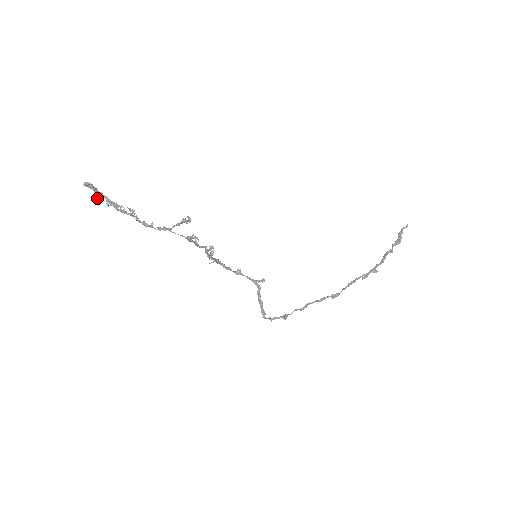
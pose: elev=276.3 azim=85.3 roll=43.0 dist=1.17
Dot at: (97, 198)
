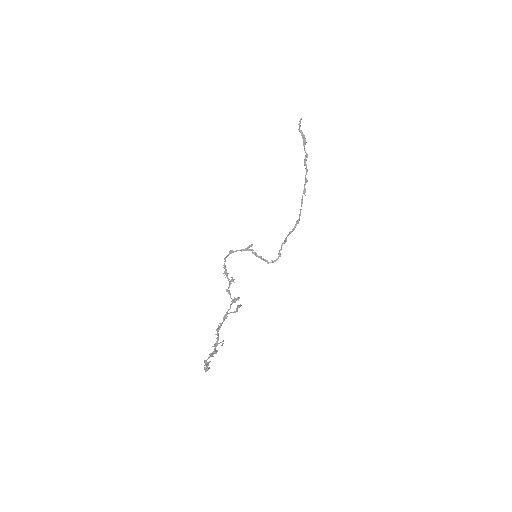
Dot at: (208, 362)
